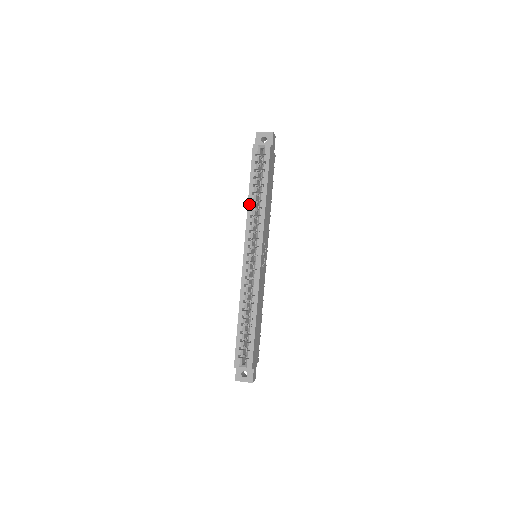
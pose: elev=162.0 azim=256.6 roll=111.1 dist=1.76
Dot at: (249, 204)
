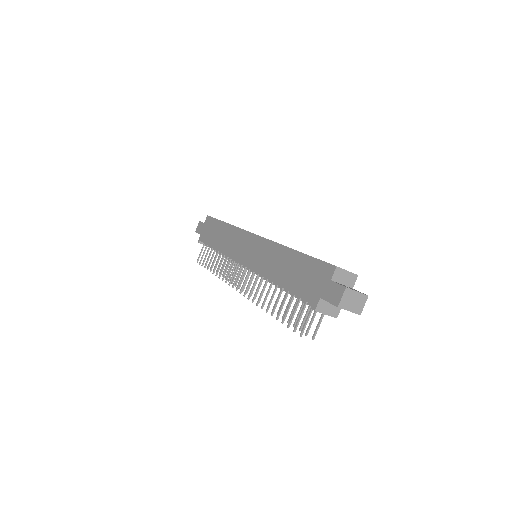
Dot at: occluded
